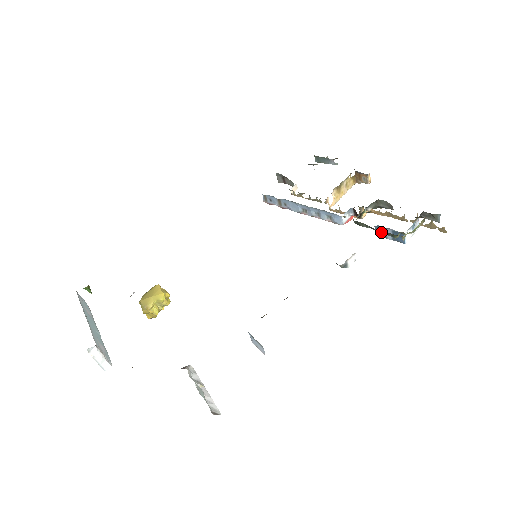
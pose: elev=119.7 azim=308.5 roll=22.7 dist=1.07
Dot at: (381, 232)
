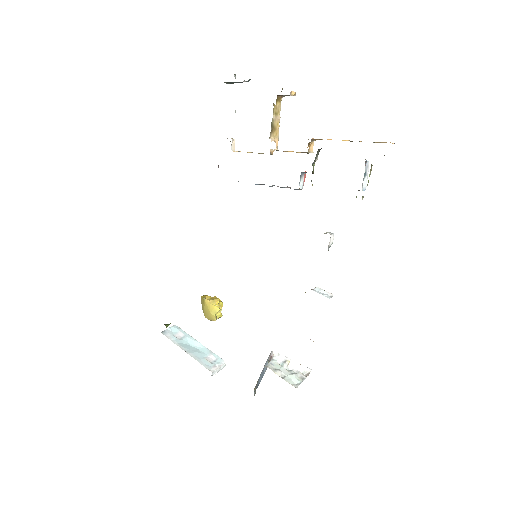
Dot at: occluded
